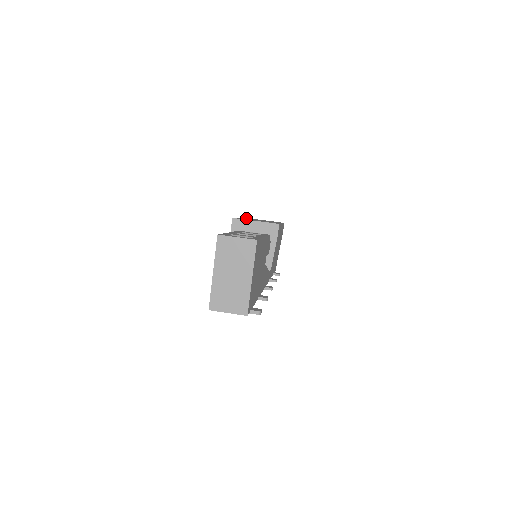
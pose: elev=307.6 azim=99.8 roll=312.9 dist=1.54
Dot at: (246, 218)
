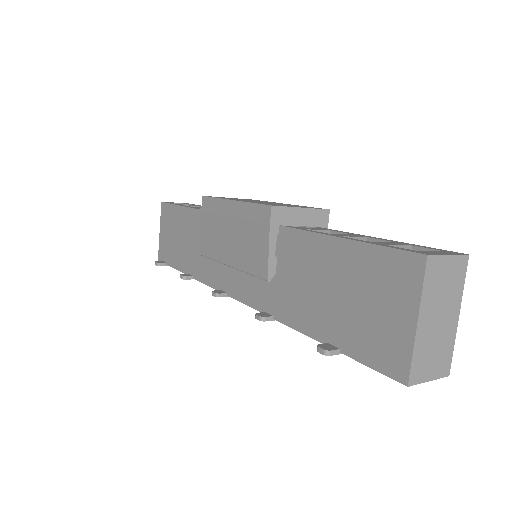
Dot at: occluded
